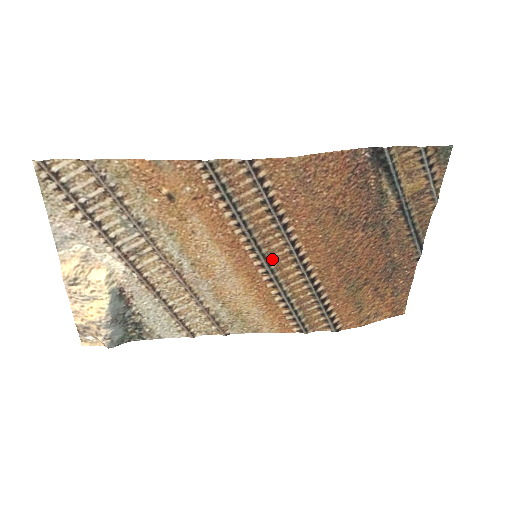
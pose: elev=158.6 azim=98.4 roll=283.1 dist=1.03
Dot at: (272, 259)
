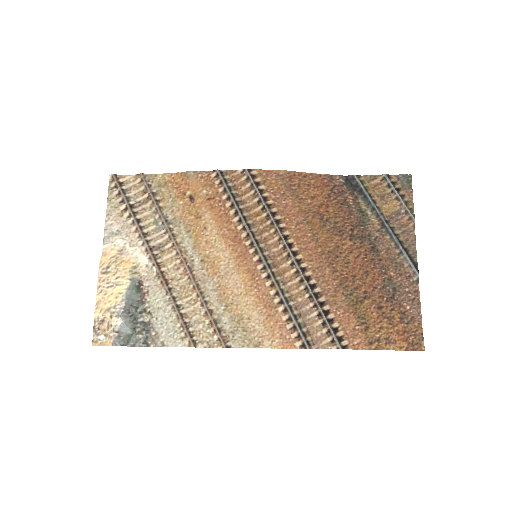
Dot at: (269, 255)
